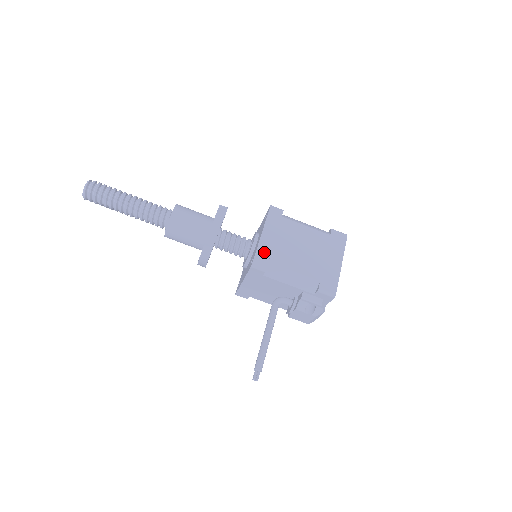
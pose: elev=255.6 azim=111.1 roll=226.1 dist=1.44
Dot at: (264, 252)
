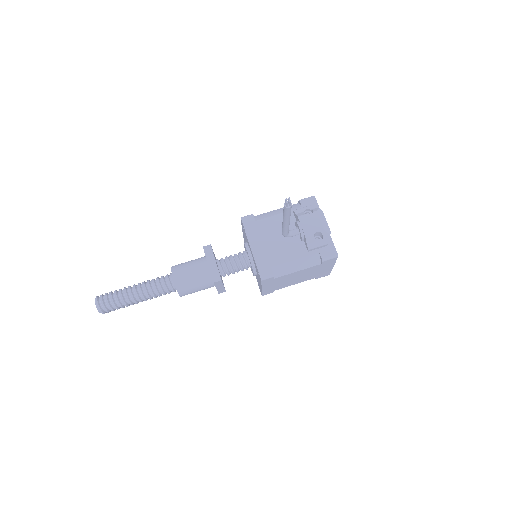
Dot at: occluded
